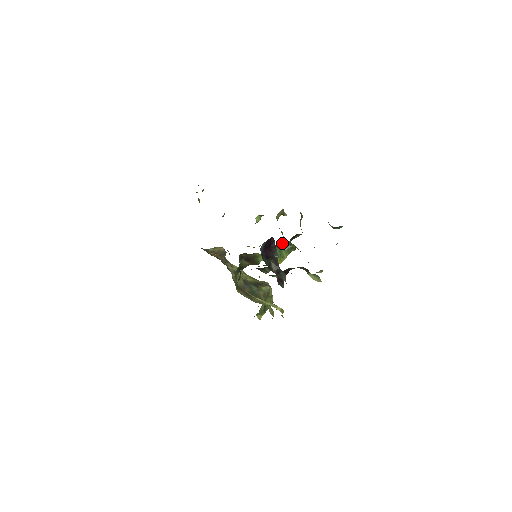
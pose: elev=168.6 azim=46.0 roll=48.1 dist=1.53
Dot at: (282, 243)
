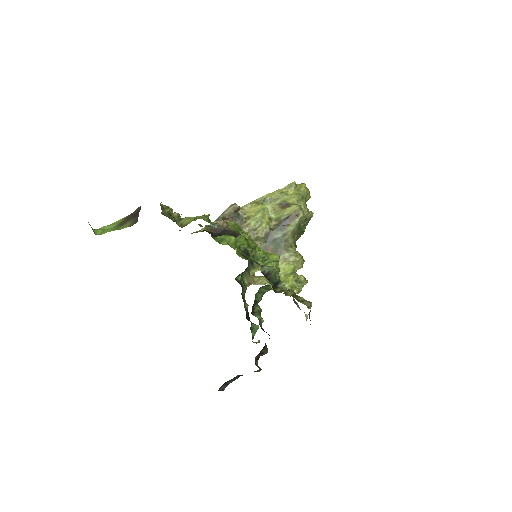
Dot at: occluded
